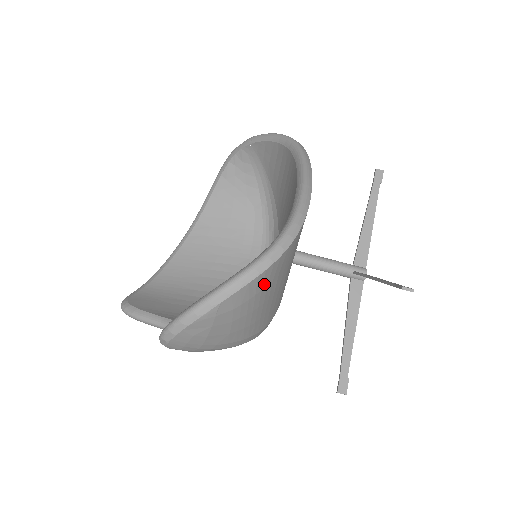
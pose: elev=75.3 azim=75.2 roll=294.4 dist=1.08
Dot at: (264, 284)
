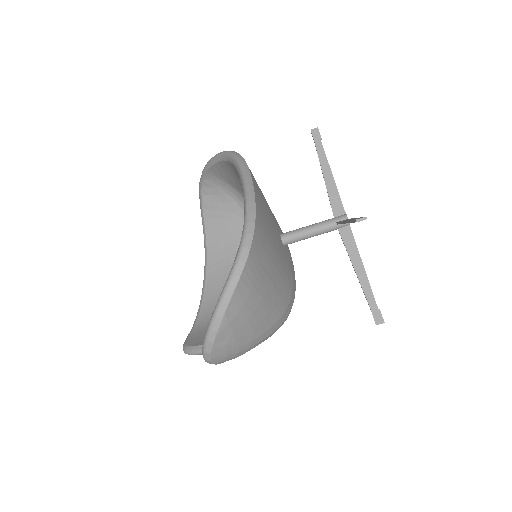
Dot at: (251, 280)
